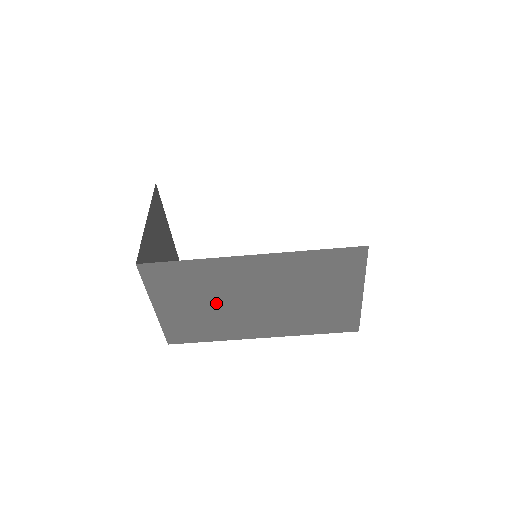
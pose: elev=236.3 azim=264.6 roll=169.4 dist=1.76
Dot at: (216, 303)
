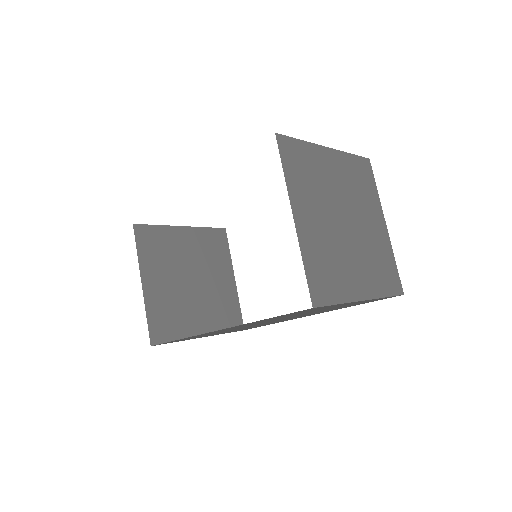
Dot at: occluded
